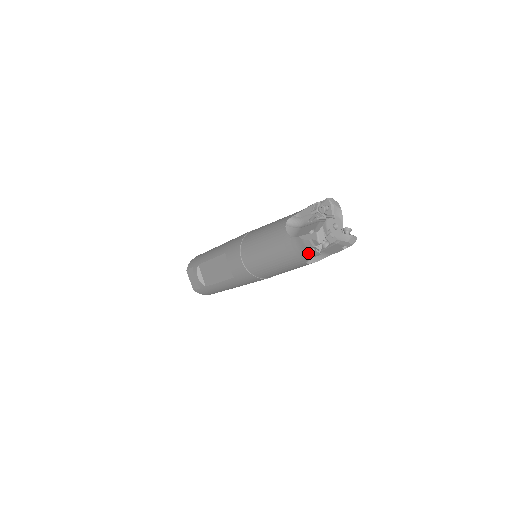
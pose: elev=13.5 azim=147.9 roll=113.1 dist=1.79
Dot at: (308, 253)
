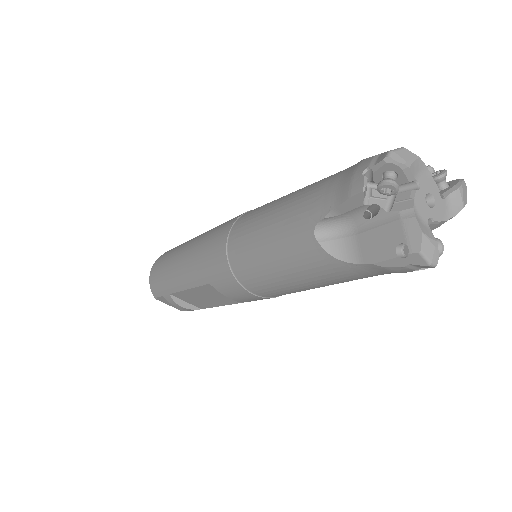
Dot at: occluded
